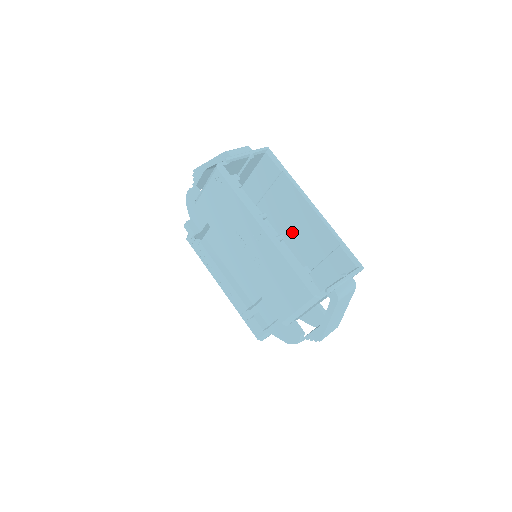
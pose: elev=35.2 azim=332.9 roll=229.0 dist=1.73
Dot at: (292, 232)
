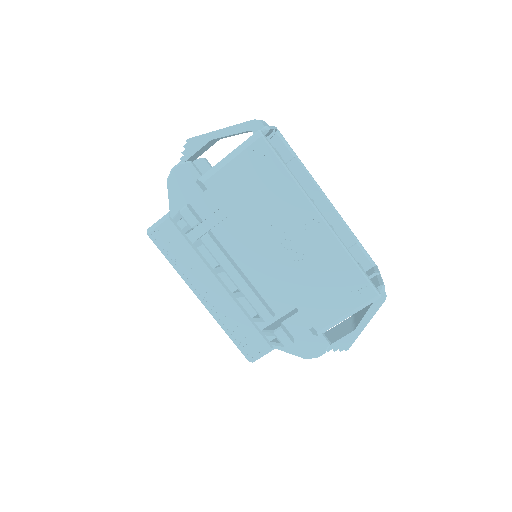
Dot at: occluded
